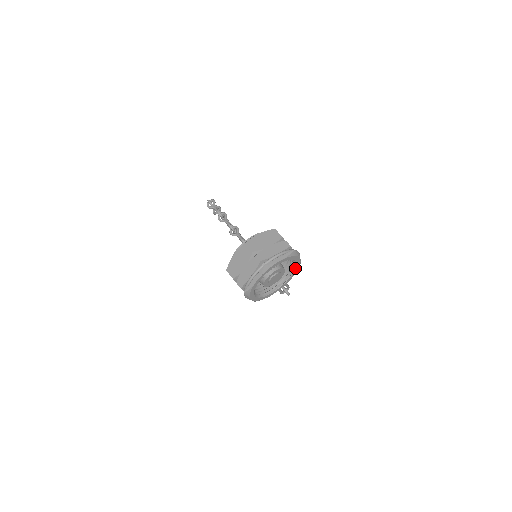
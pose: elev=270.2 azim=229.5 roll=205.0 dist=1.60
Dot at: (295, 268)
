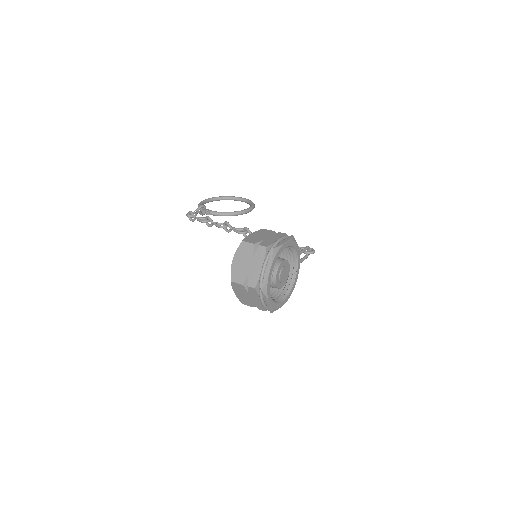
Dot at: (292, 247)
